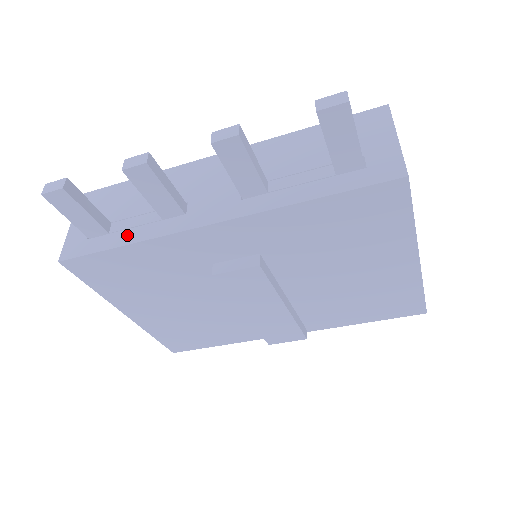
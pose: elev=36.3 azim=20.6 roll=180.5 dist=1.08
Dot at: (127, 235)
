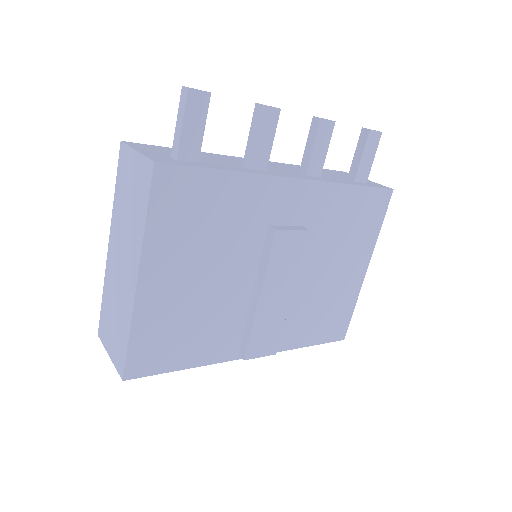
Dot at: (223, 167)
